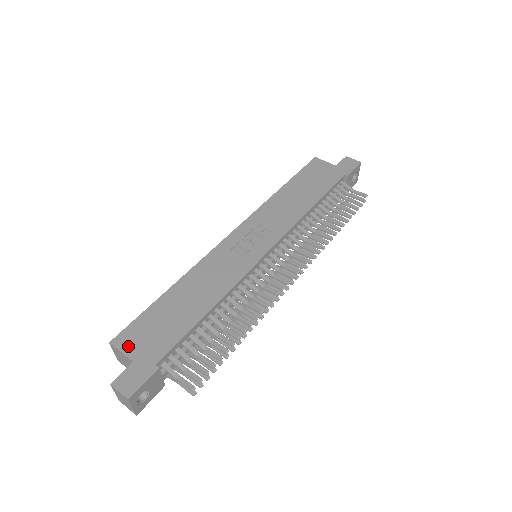
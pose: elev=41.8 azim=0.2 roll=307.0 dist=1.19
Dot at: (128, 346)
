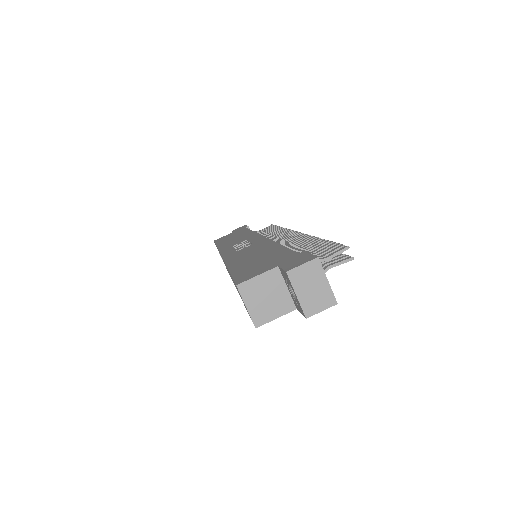
Dot at: (256, 273)
